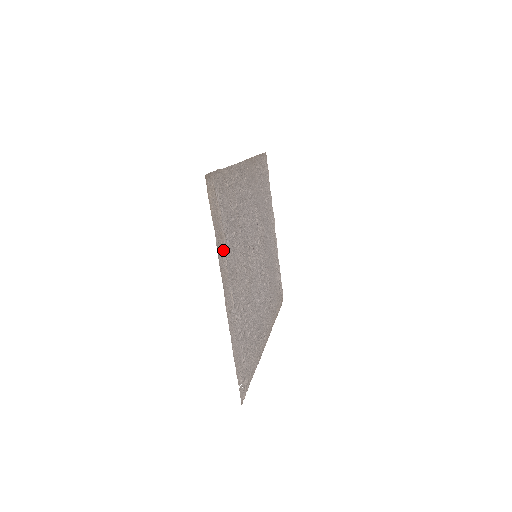
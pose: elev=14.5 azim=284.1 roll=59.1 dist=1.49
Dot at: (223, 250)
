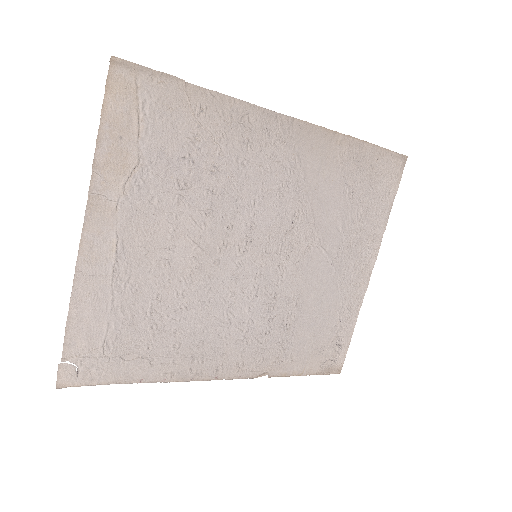
Dot at: (121, 178)
